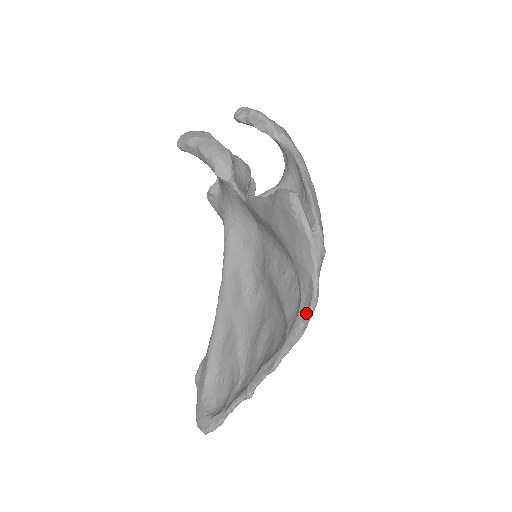
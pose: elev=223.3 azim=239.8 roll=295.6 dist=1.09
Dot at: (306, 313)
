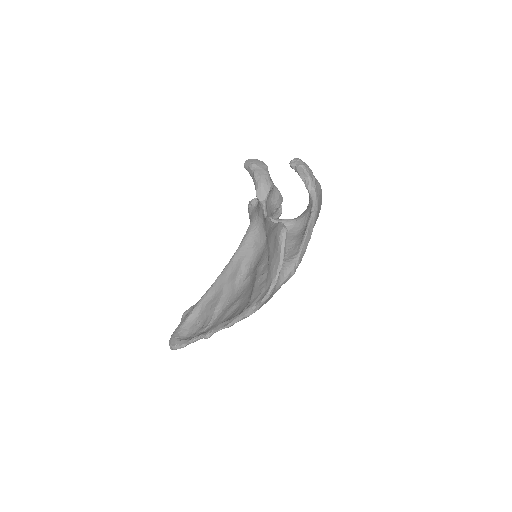
Dot at: (259, 301)
